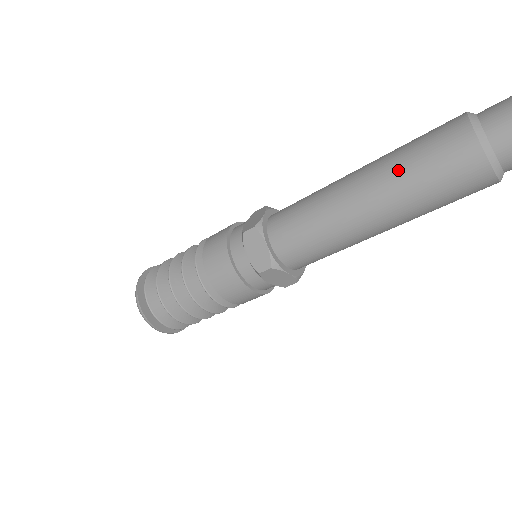
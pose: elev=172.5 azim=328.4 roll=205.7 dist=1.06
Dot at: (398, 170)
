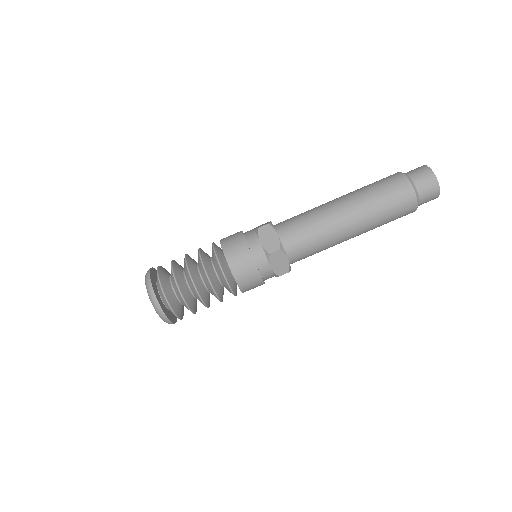
Dot at: (375, 213)
